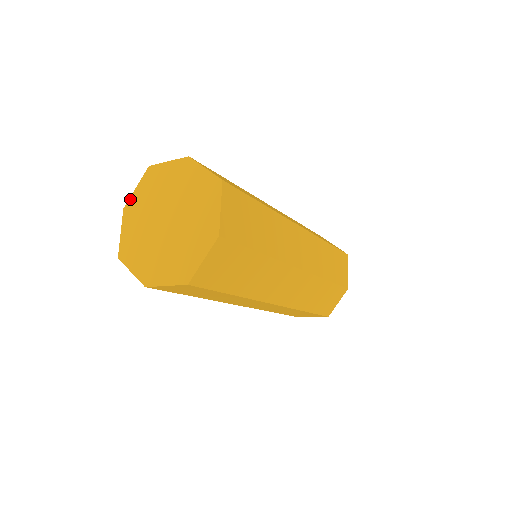
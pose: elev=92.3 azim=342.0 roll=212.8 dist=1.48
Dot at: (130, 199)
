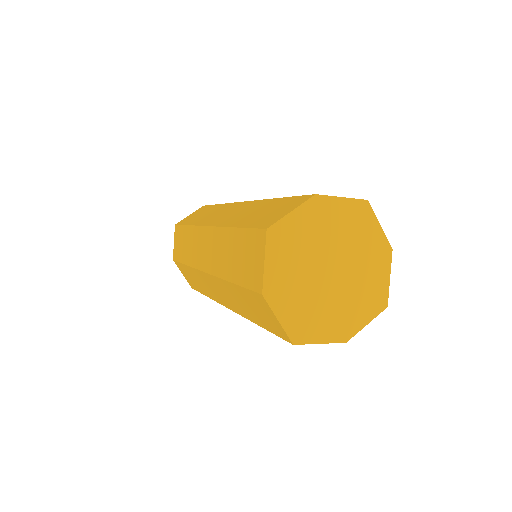
Dot at: (265, 279)
